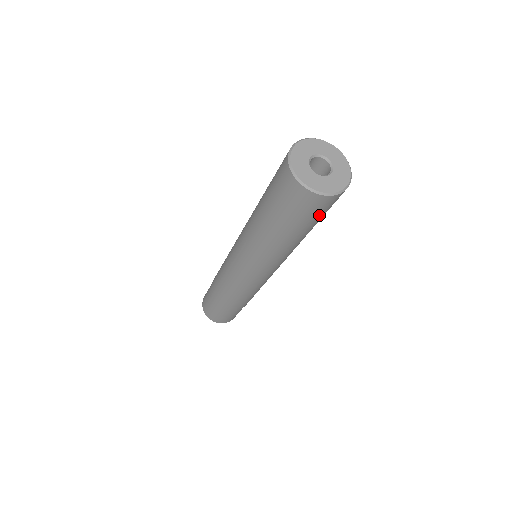
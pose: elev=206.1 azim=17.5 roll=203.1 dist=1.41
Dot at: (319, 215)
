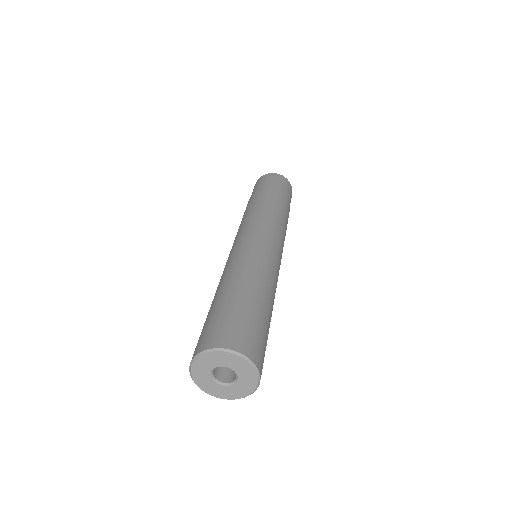
Dot at: occluded
